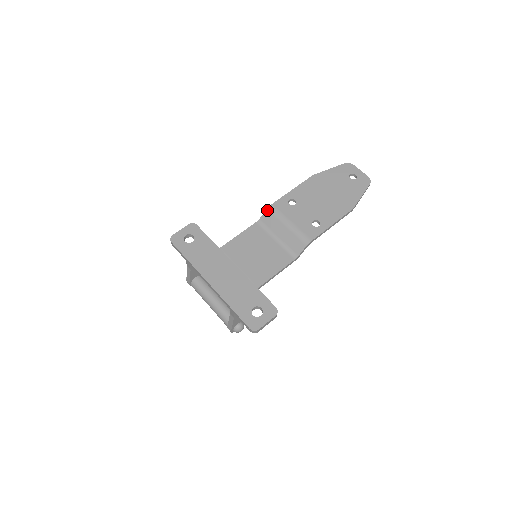
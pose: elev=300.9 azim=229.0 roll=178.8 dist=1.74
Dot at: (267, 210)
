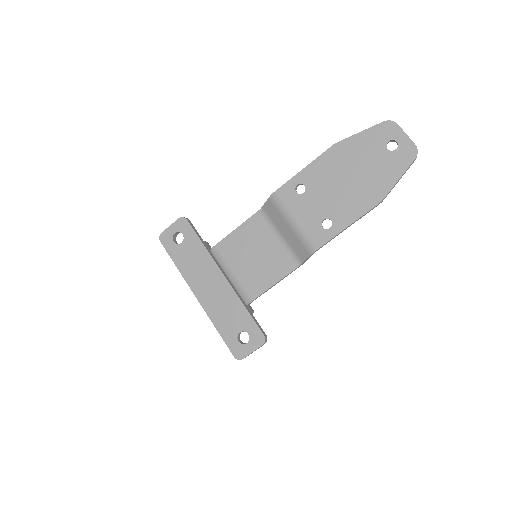
Dot at: (269, 199)
